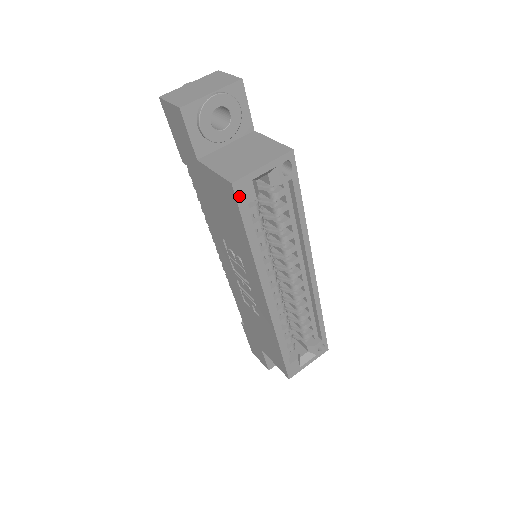
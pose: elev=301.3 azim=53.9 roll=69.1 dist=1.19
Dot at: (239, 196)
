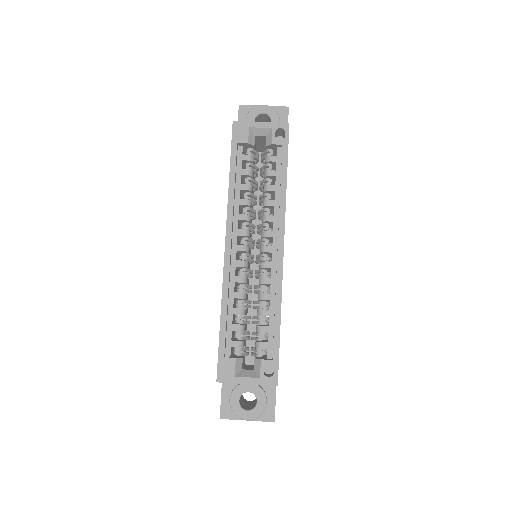
Dot at: (235, 133)
